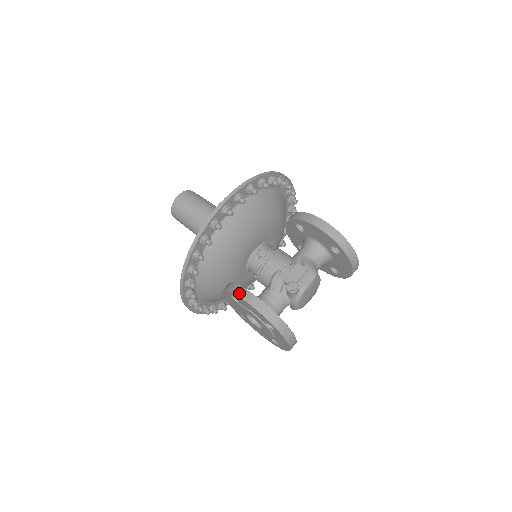
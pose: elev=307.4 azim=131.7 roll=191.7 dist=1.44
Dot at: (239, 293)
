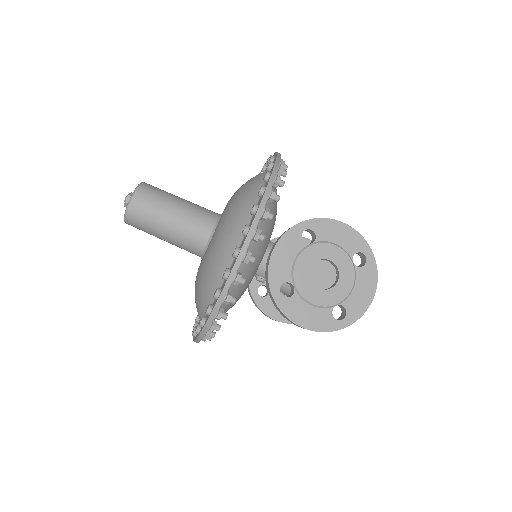
Dot at: occluded
